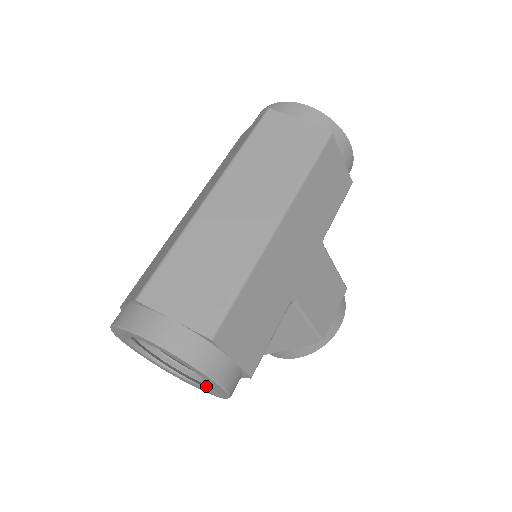
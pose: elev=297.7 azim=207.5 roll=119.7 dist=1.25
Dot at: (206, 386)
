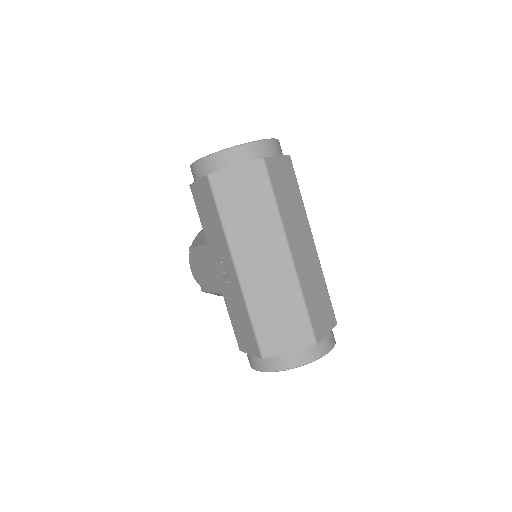
Dot at: occluded
